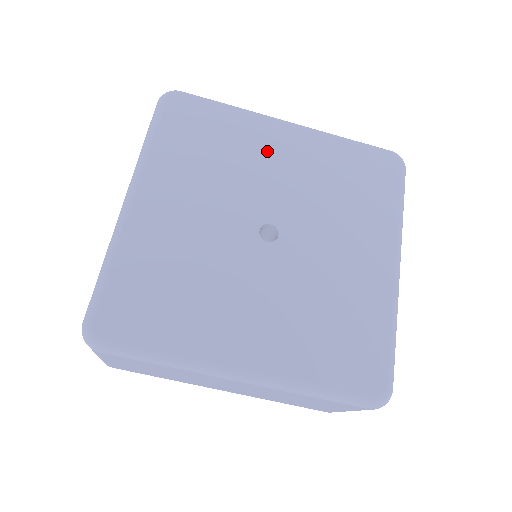
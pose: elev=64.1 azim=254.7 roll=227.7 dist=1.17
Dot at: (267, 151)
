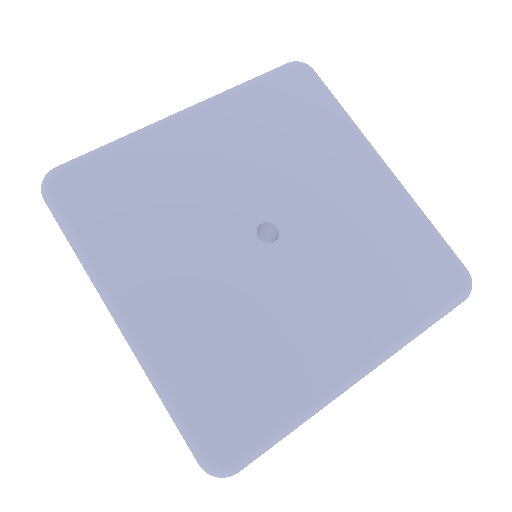
Dot at: (338, 169)
